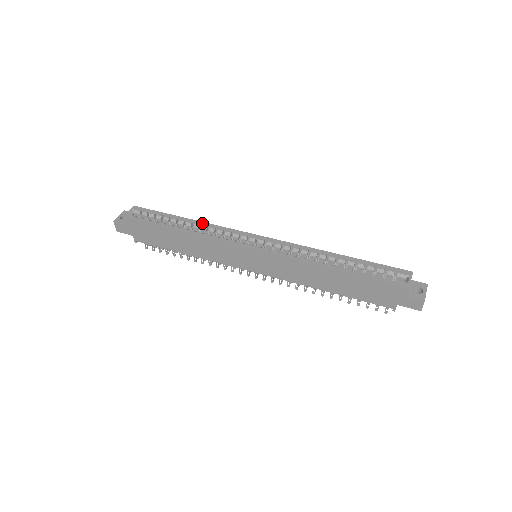
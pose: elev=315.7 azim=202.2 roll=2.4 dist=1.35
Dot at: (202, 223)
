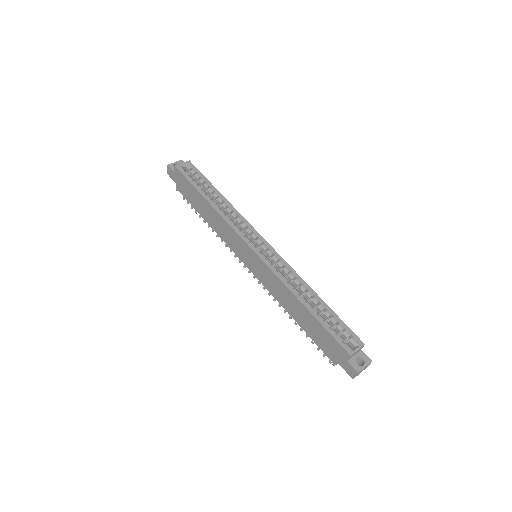
Dot at: (230, 205)
